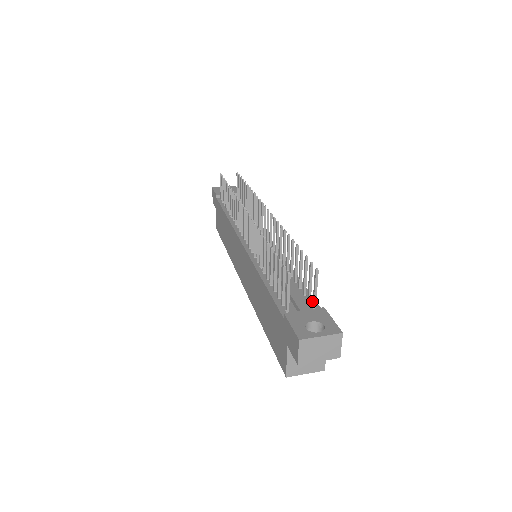
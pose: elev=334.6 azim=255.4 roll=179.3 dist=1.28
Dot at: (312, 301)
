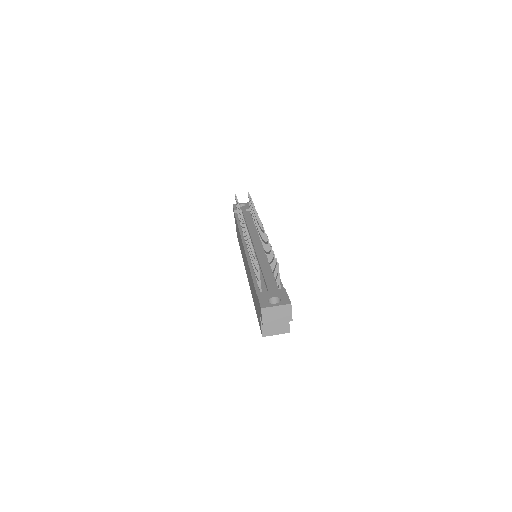
Dot at: occluded
